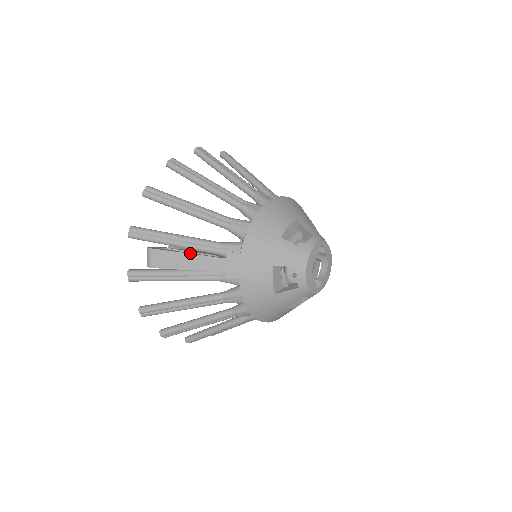
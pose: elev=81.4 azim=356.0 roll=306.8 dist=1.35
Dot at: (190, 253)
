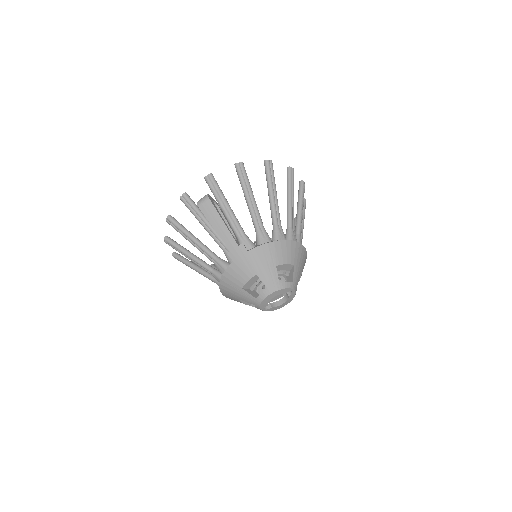
Dot at: occluded
